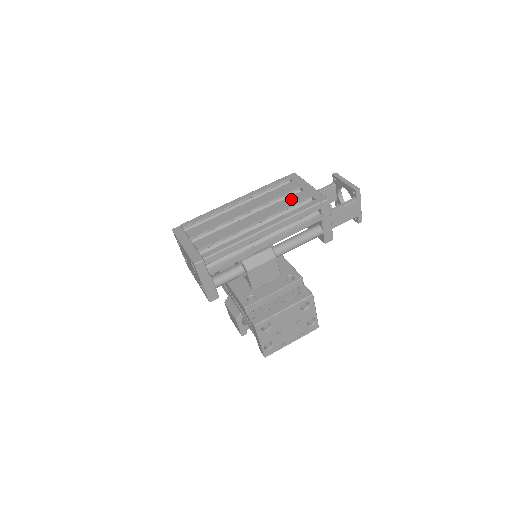
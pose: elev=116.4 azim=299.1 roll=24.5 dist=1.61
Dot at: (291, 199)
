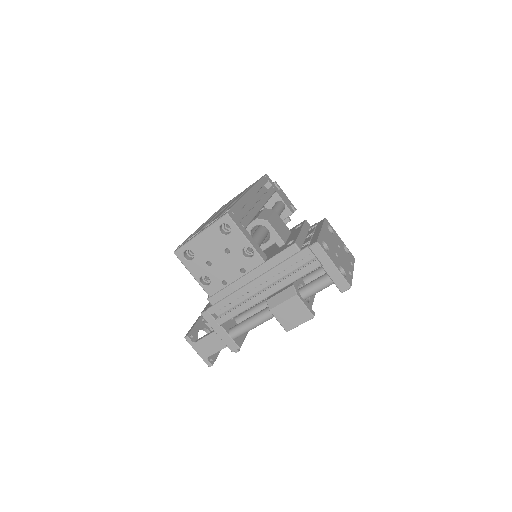
Dot at: (243, 191)
